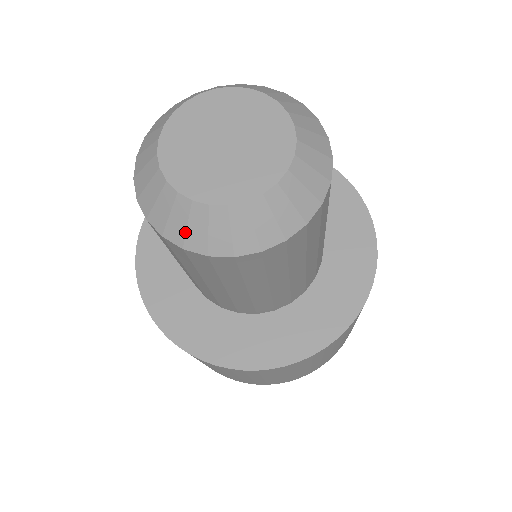
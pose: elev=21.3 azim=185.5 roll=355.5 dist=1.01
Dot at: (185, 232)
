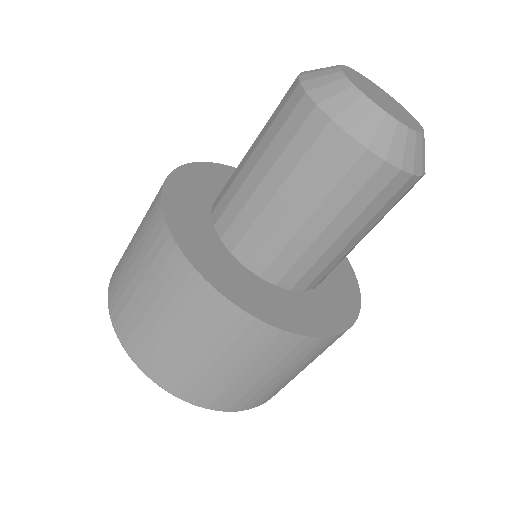
Dot at: (374, 135)
